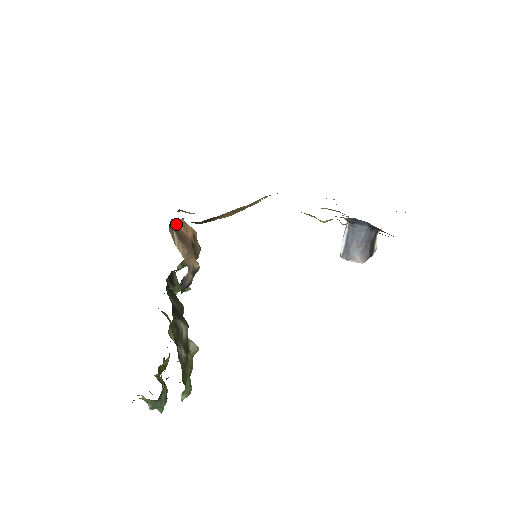
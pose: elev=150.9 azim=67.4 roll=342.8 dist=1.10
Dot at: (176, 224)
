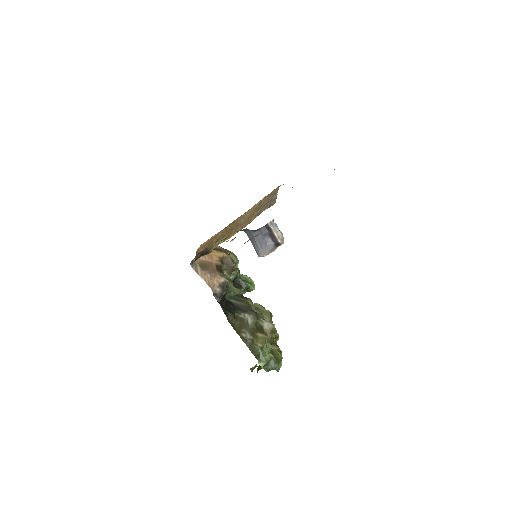
Dot at: (201, 259)
